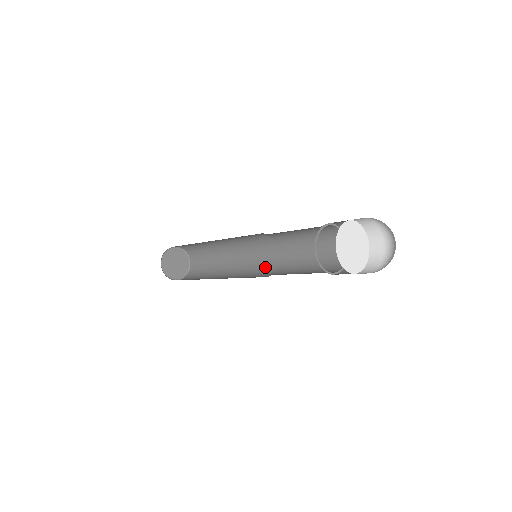
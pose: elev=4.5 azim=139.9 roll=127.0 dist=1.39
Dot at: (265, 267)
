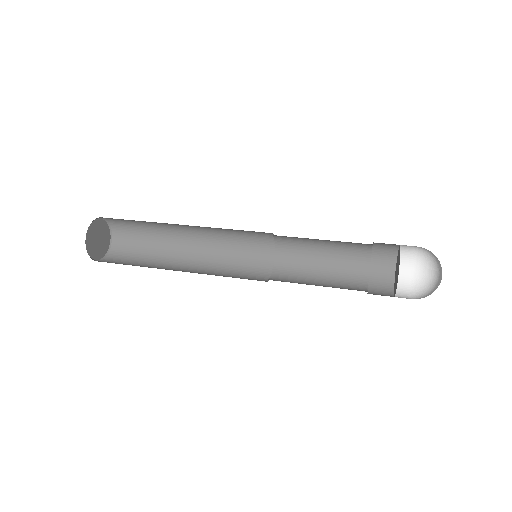
Dot at: (252, 267)
